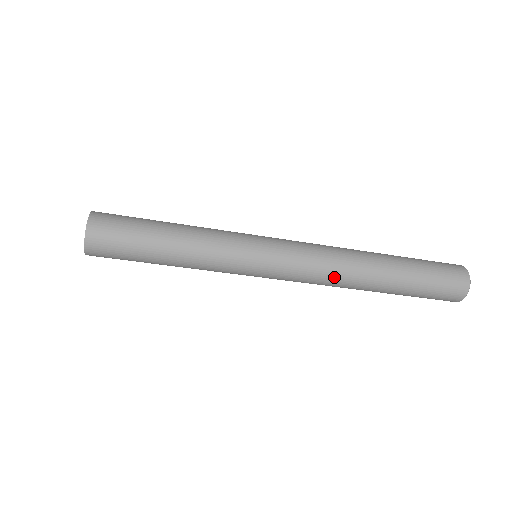
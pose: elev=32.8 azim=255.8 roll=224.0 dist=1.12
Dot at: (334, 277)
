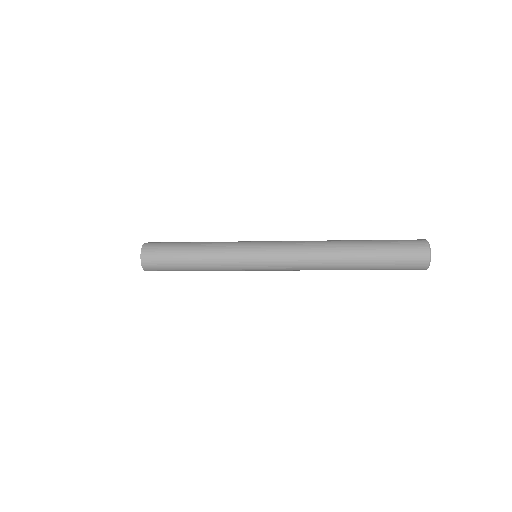
Dot at: occluded
